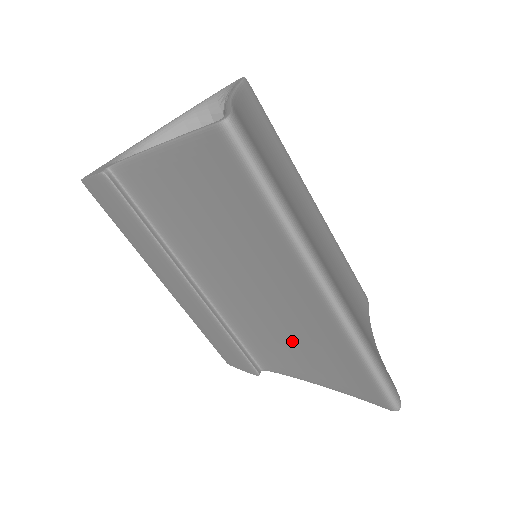
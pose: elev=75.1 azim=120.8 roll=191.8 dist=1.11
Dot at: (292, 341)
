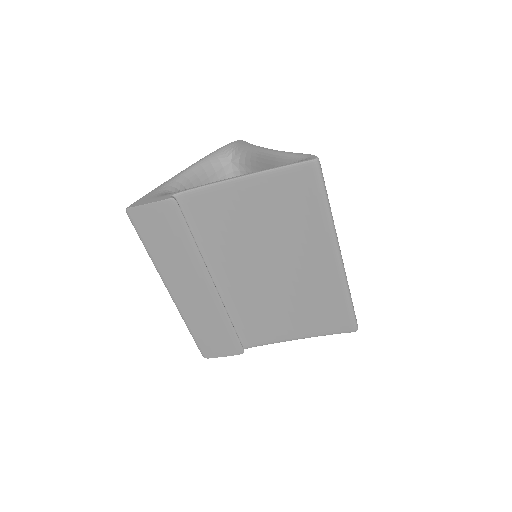
Dot at: (291, 306)
